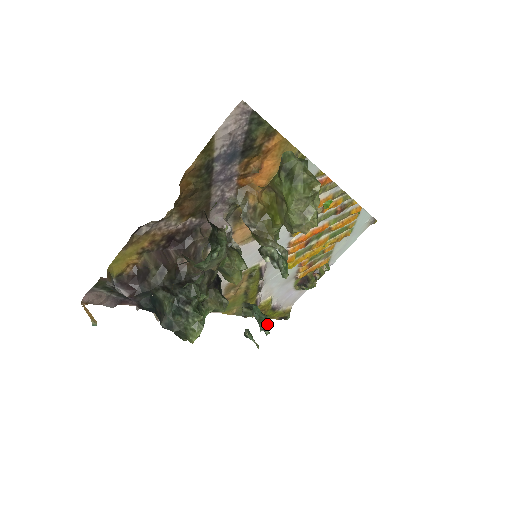
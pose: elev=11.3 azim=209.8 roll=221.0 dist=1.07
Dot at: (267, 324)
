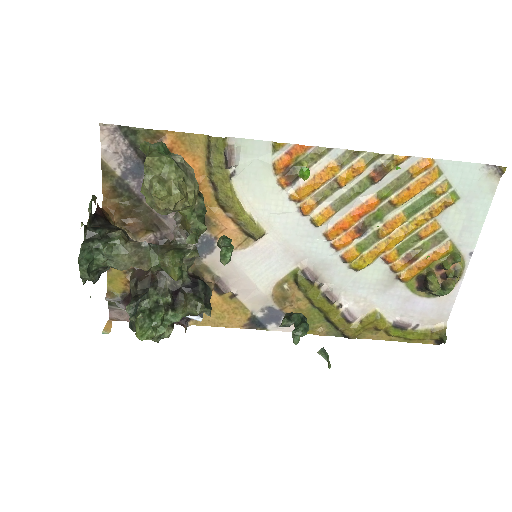
Dot at: (296, 331)
